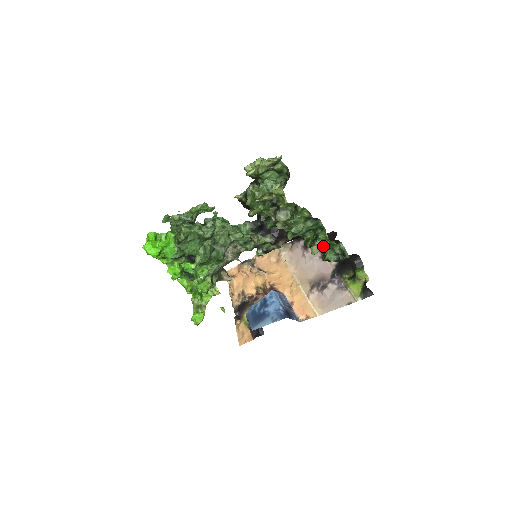
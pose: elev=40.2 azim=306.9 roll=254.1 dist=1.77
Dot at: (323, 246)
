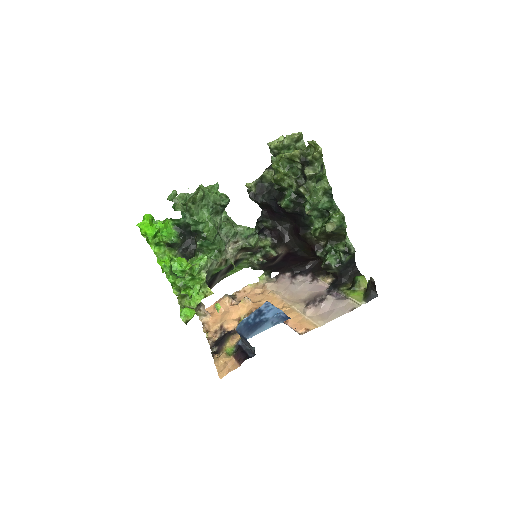
Dot at: (337, 225)
